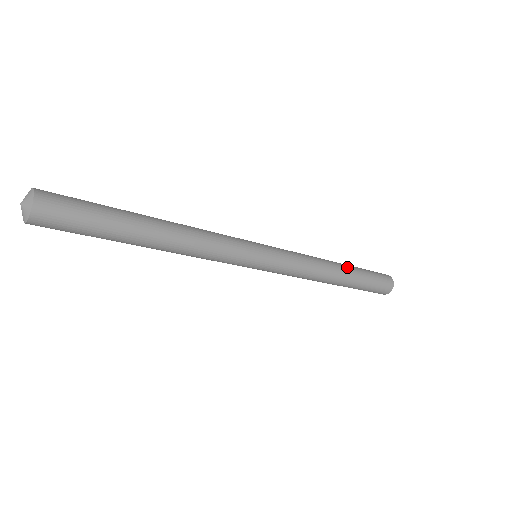
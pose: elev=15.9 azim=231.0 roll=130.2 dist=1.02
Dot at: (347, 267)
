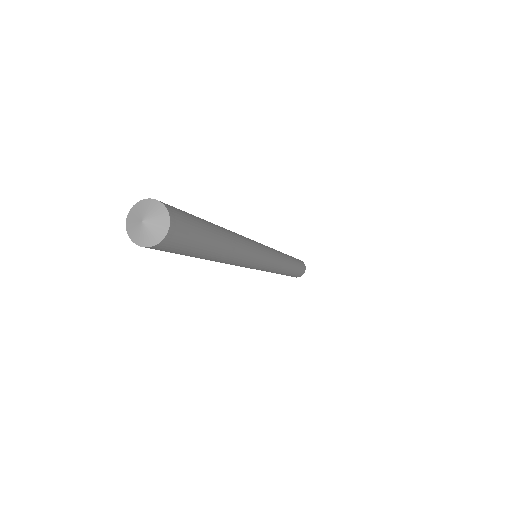
Dot at: occluded
